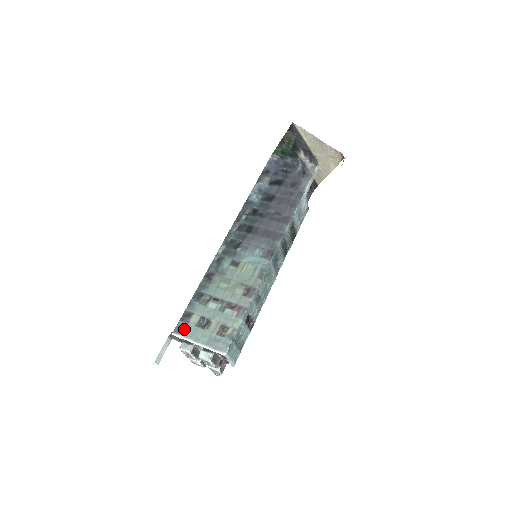
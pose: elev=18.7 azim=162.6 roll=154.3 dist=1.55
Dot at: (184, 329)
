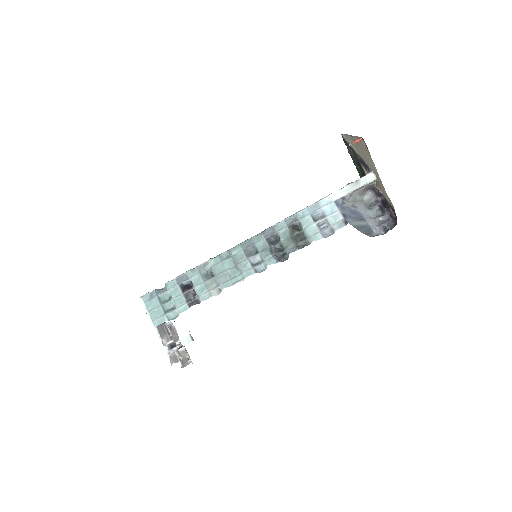
Dot at: occluded
